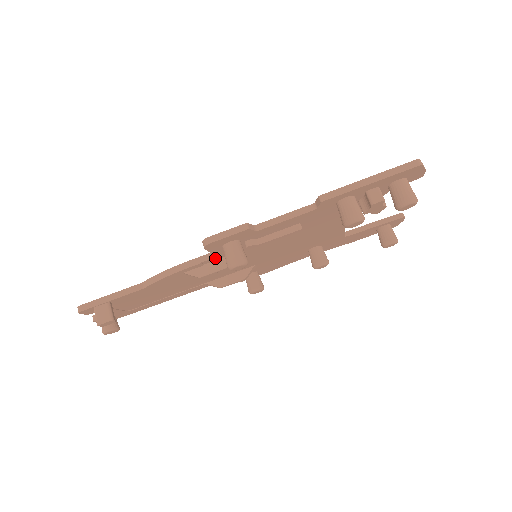
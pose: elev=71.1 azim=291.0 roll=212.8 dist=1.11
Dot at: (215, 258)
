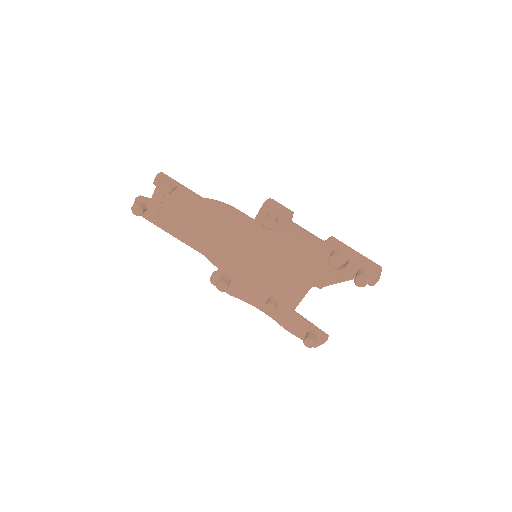
Dot at: (251, 222)
